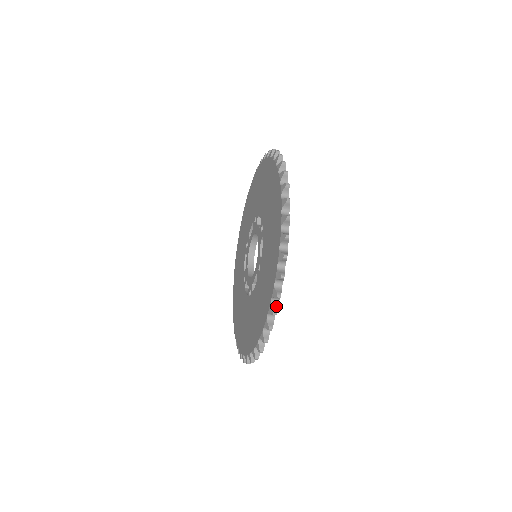
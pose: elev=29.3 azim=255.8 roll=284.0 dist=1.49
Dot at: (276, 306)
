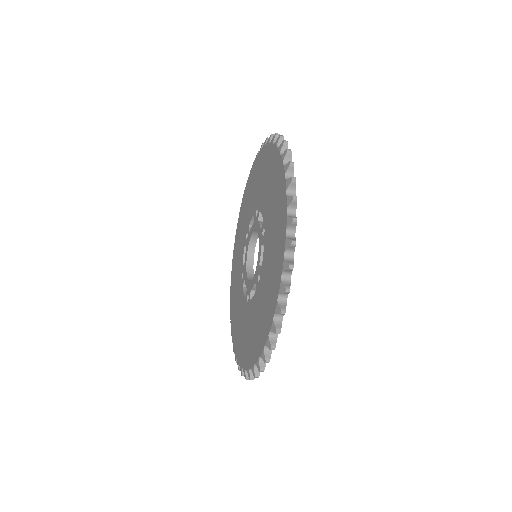
Dot at: occluded
